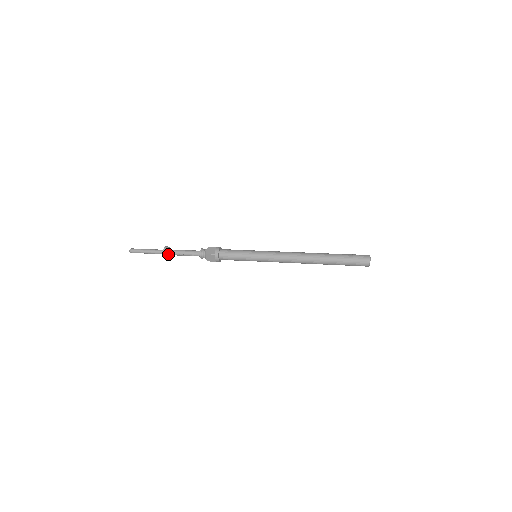
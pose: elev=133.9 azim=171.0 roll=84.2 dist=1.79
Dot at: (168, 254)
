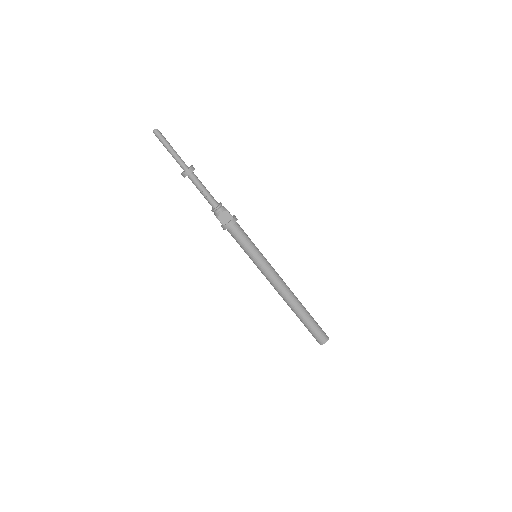
Dot at: (190, 173)
